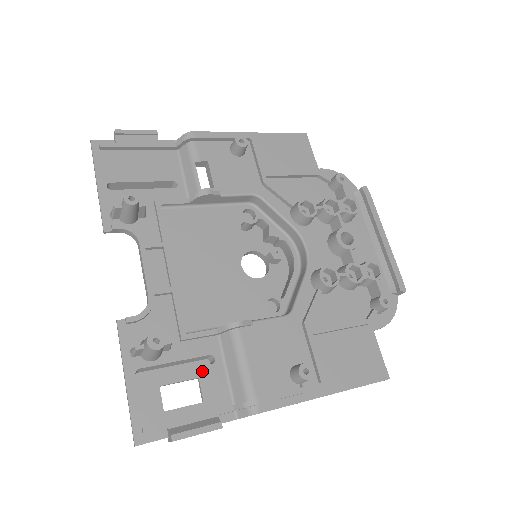
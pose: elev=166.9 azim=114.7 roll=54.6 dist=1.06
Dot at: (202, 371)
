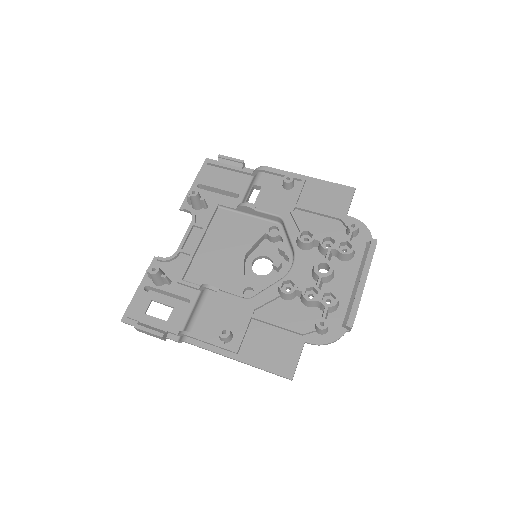
Dot at: (178, 305)
